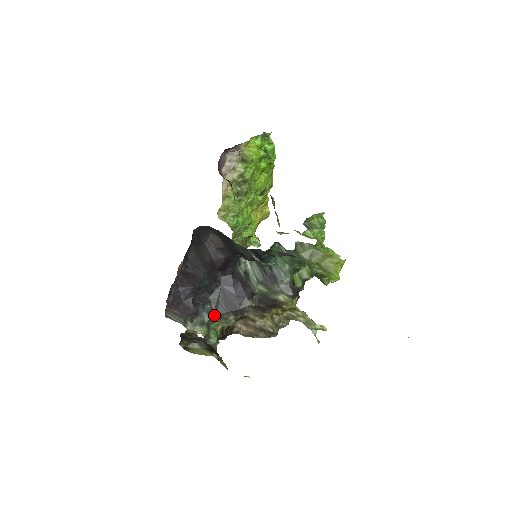
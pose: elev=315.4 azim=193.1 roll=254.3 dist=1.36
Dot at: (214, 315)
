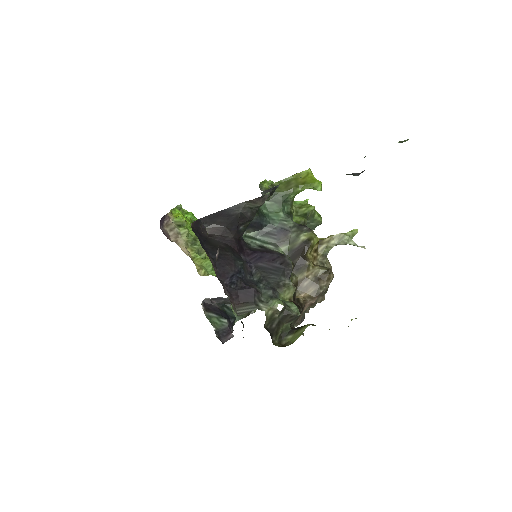
Dot at: (272, 288)
